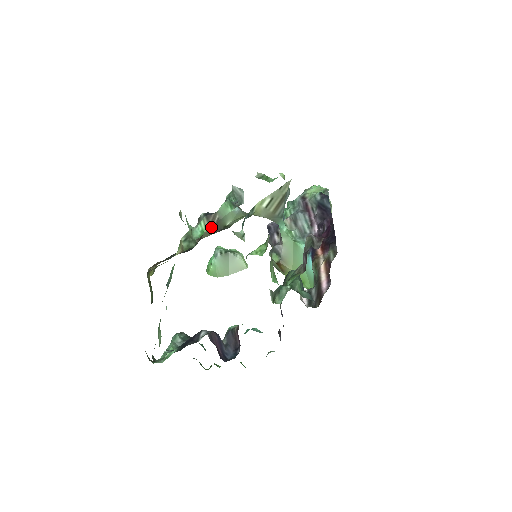
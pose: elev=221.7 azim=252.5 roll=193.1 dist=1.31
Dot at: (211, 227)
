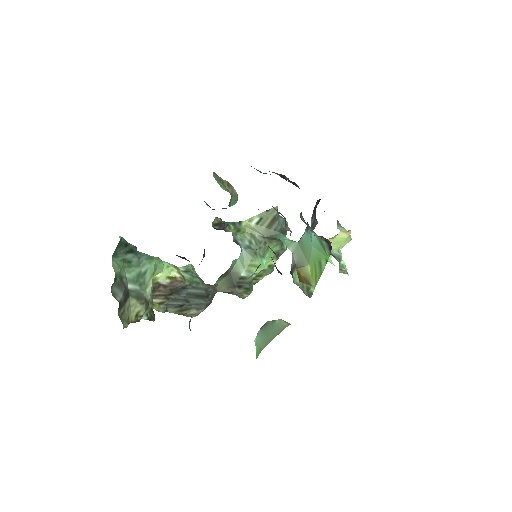
Dot at: (224, 279)
